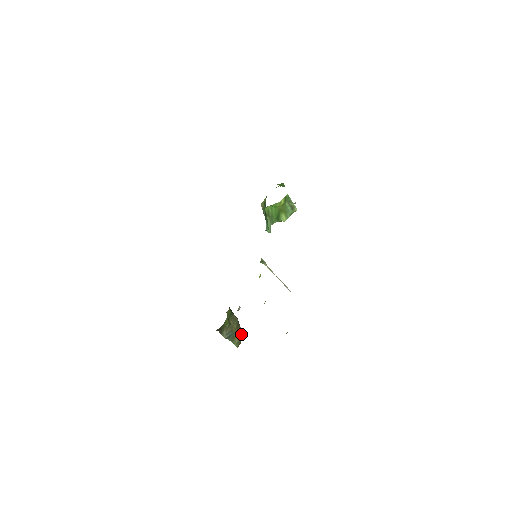
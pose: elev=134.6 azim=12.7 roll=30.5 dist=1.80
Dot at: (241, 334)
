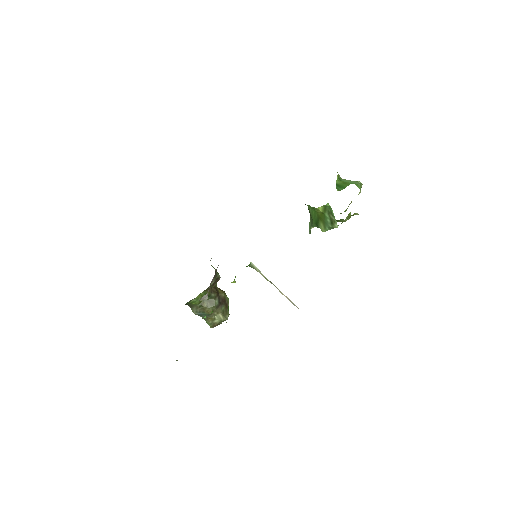
Dot at: (218, 319)
